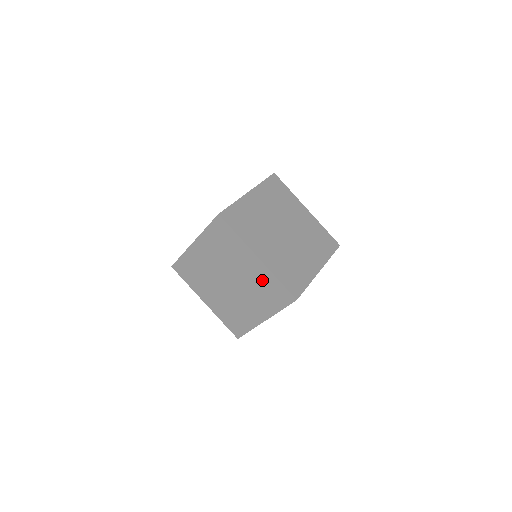
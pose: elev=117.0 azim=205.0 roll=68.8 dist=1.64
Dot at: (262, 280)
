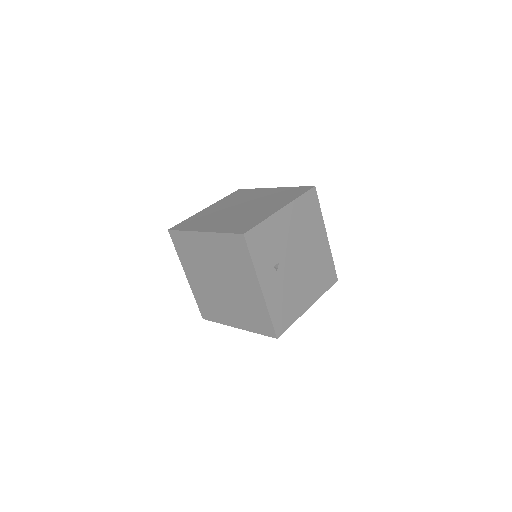
Dot at: (222, 249)
